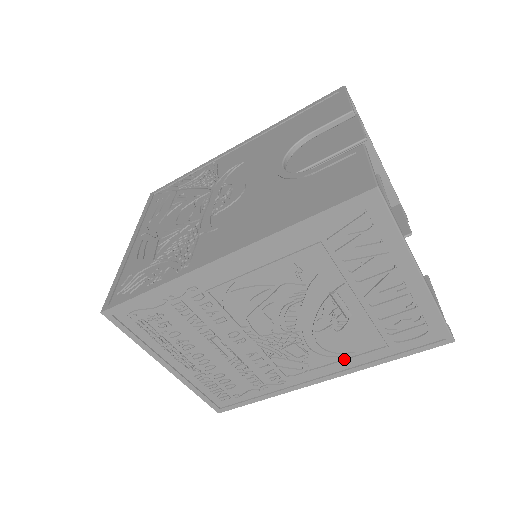
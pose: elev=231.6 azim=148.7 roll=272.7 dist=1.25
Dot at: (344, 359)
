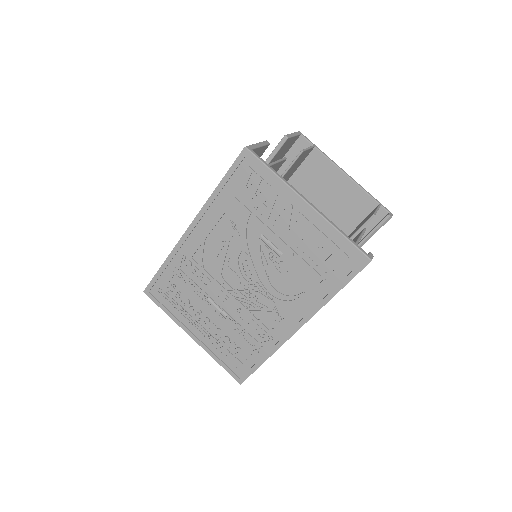
Dot at: (301, 301)
